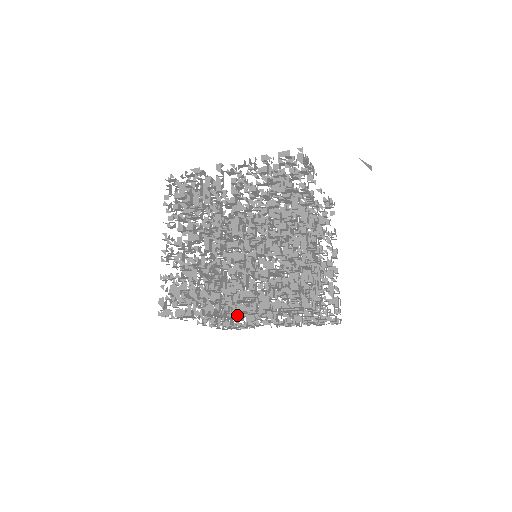
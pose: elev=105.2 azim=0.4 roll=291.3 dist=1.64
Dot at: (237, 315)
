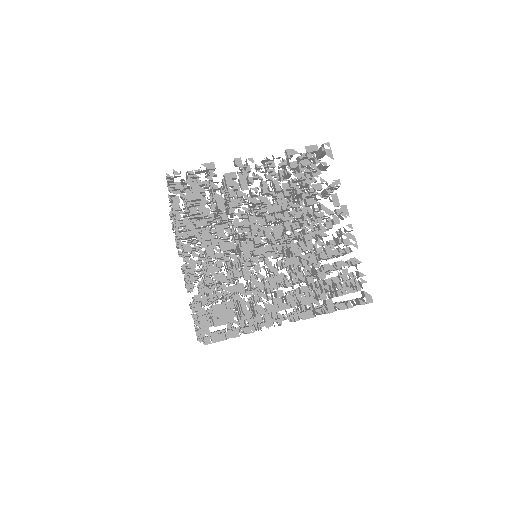
Dot at: occluded
